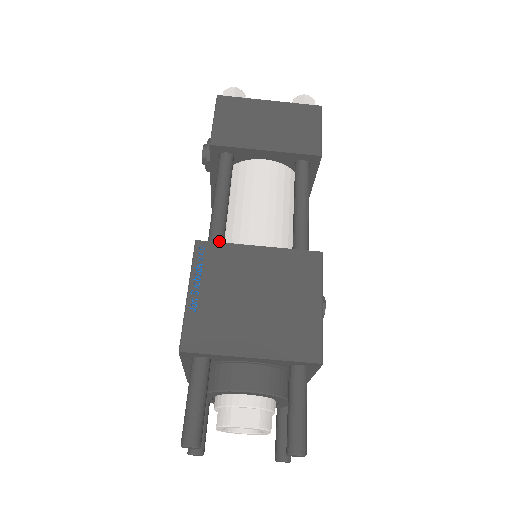
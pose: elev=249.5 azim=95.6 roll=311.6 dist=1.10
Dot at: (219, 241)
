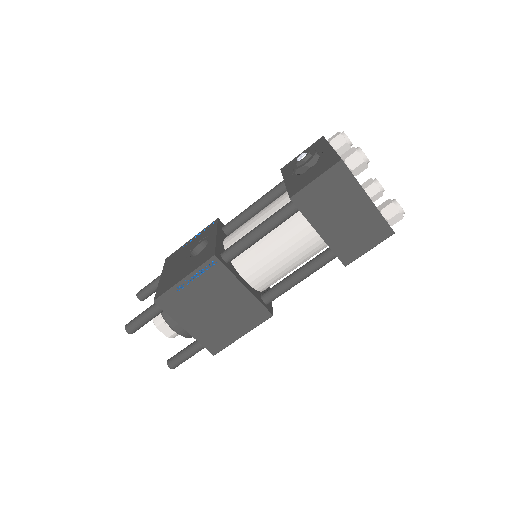
Dot at: (231, 259)
